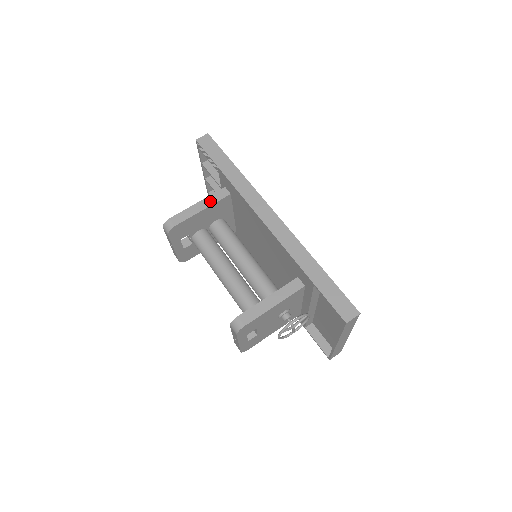
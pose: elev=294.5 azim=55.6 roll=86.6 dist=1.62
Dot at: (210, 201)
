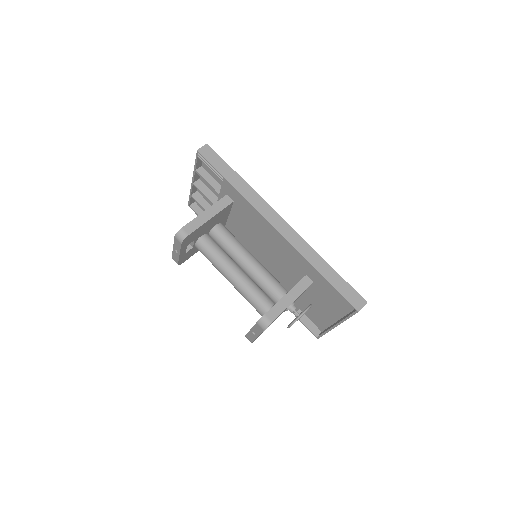
Dot at: (216, 209)
